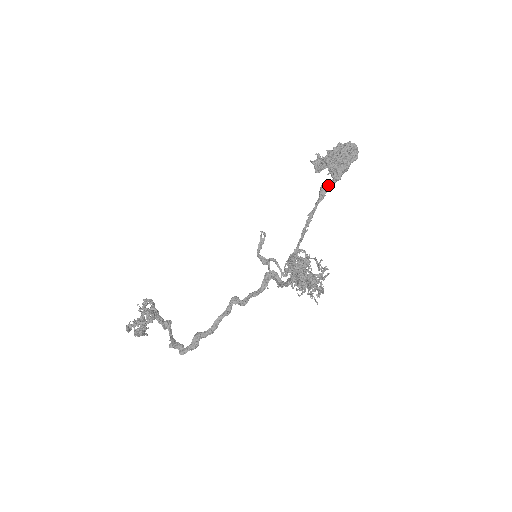
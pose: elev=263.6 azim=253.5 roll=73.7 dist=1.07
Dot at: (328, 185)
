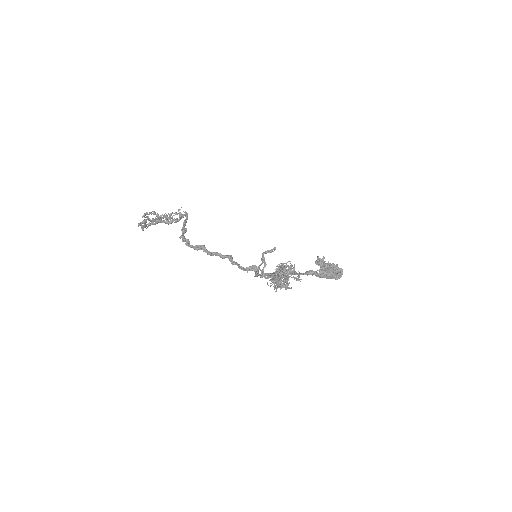
Dot at: (315, 273)
